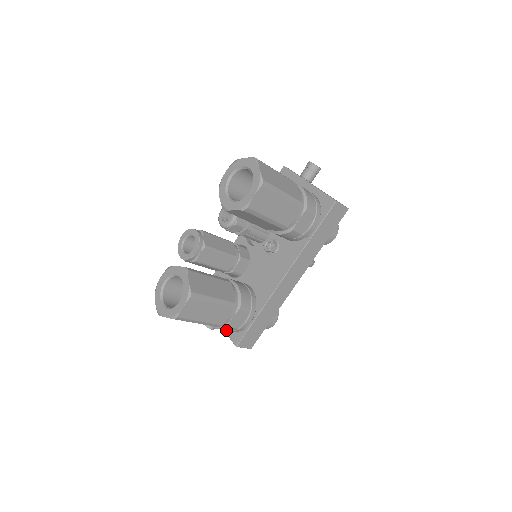
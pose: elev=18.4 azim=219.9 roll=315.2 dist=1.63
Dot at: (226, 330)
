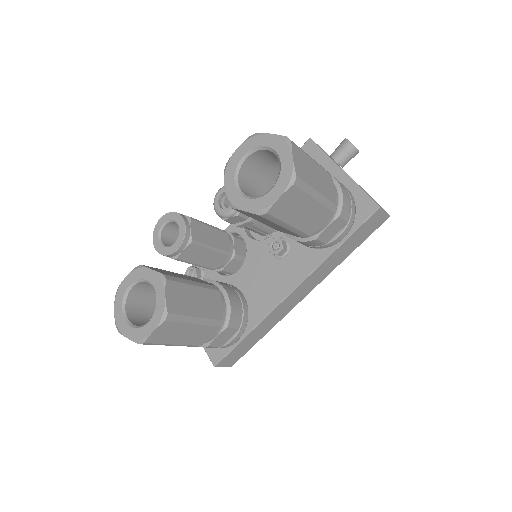
Dot at: occluded
